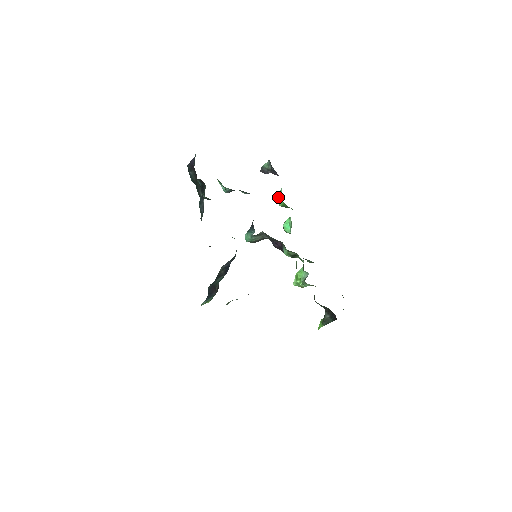
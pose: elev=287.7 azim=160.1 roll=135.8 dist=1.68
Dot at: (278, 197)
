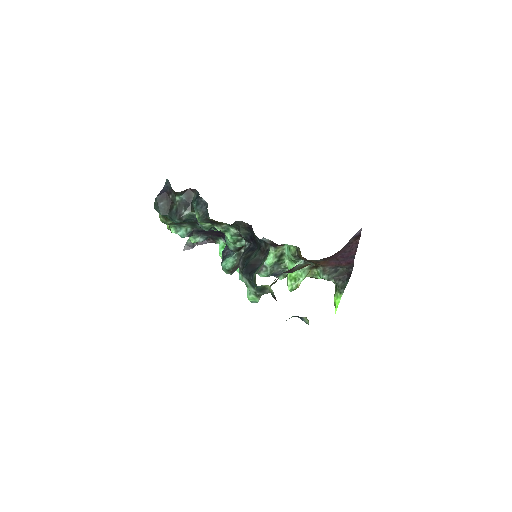
Dot at: (221, 249)
